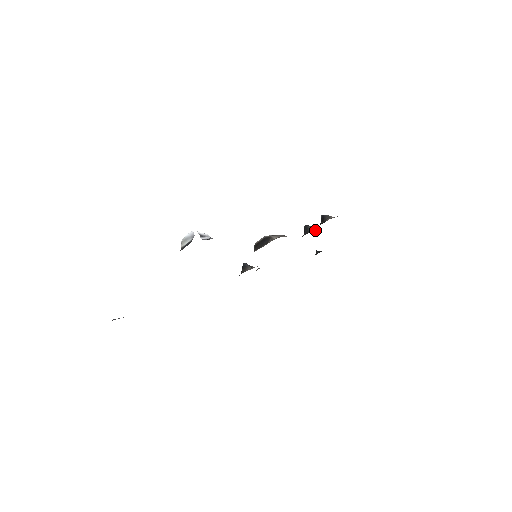
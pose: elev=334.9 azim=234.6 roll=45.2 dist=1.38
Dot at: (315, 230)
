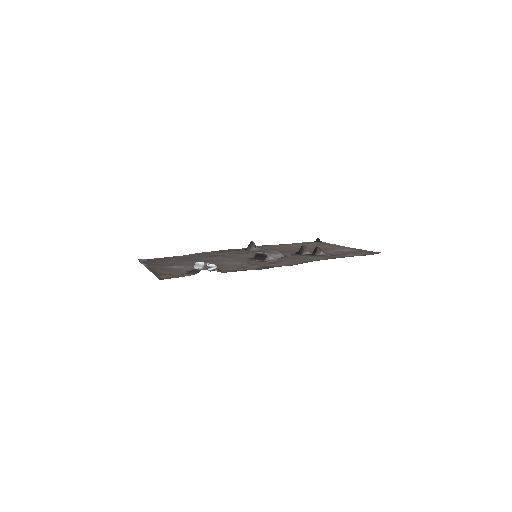
Dot at: (307, 254)
